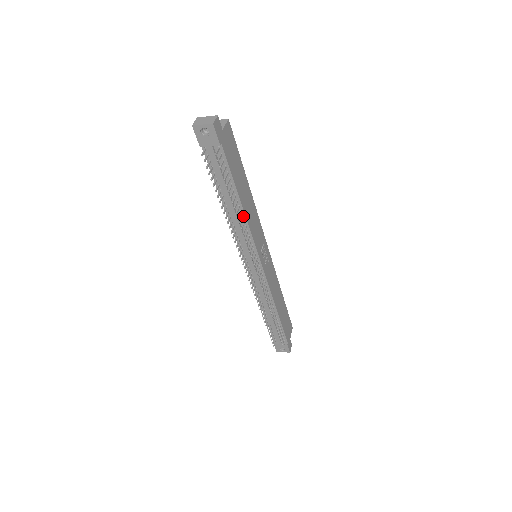
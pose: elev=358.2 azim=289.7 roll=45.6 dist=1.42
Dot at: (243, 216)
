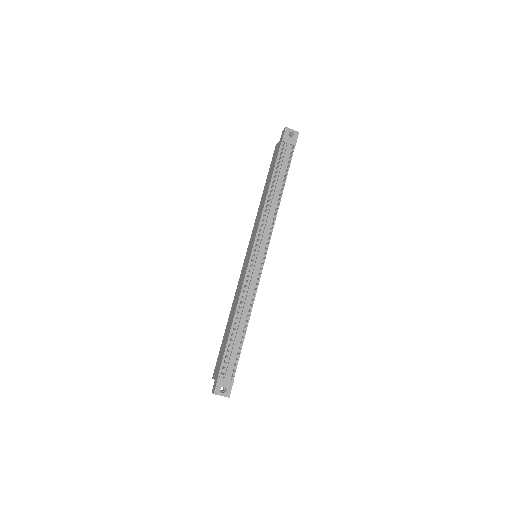
Dot at: (278, 205)
